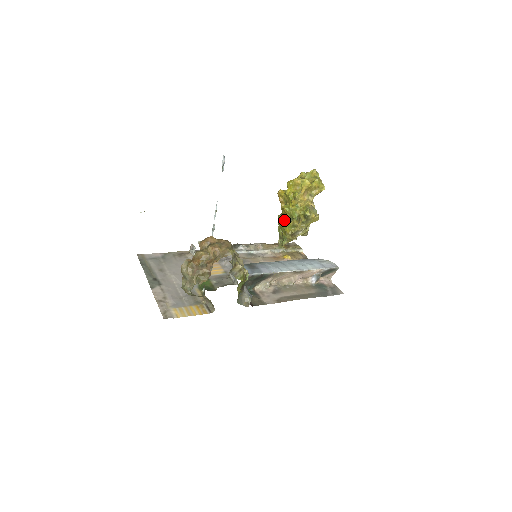
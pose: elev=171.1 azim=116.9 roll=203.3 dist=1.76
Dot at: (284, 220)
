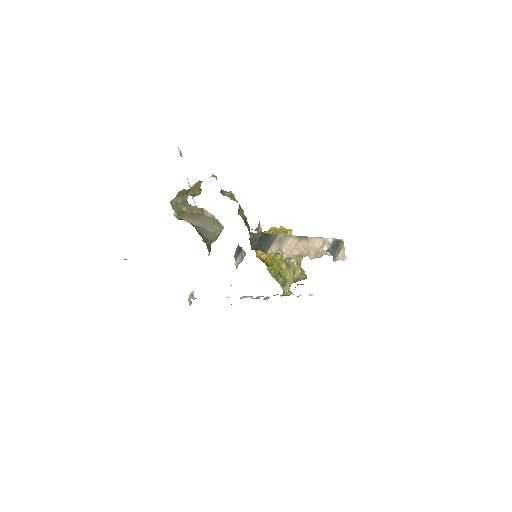
Dot at: occluded
